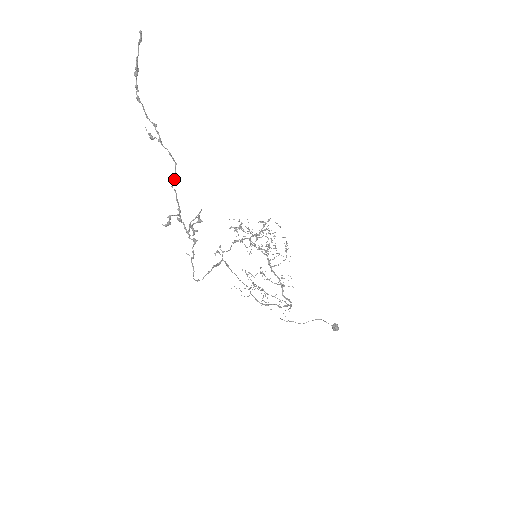
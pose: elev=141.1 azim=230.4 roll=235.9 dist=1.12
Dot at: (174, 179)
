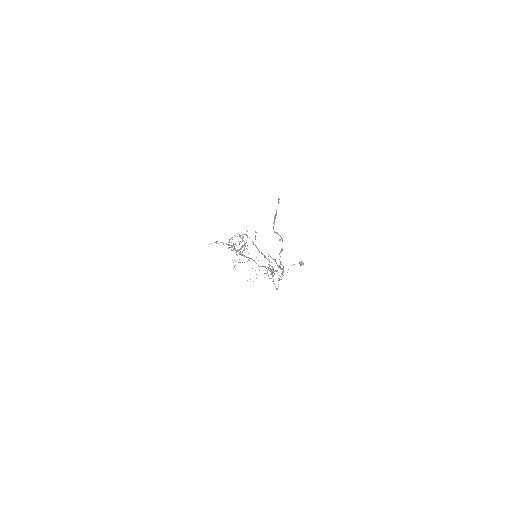
Dot at: occluded
